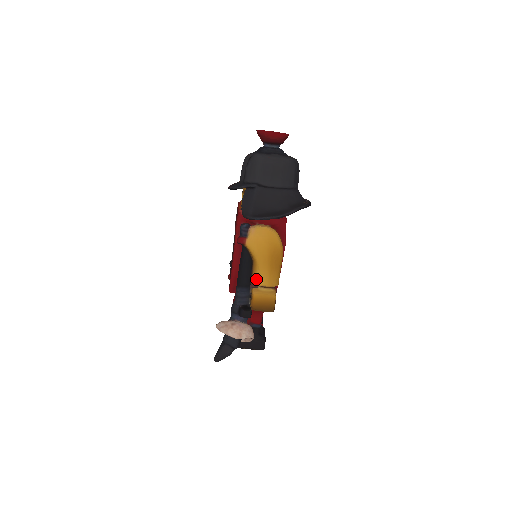
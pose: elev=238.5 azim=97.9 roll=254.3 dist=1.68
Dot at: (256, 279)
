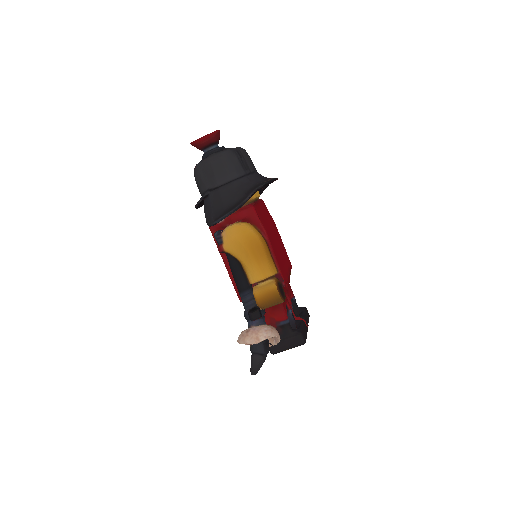
Dot at: (250, 278)
